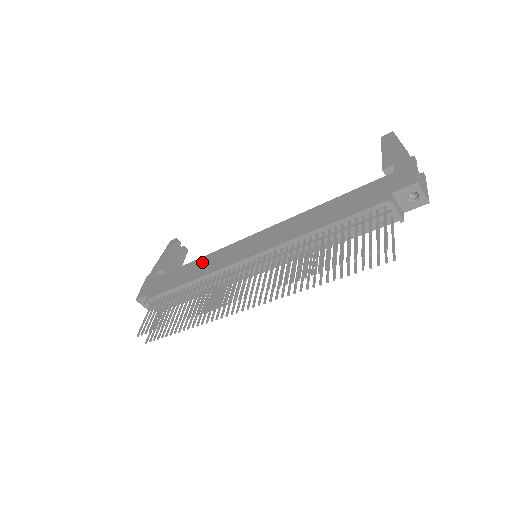
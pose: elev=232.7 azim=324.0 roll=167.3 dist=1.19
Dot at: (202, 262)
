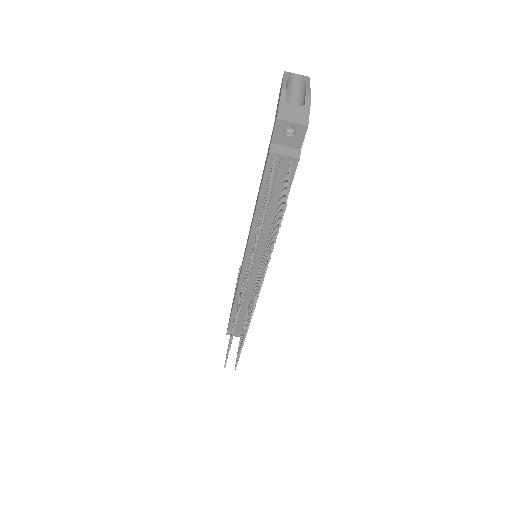
Dot at: occluded
